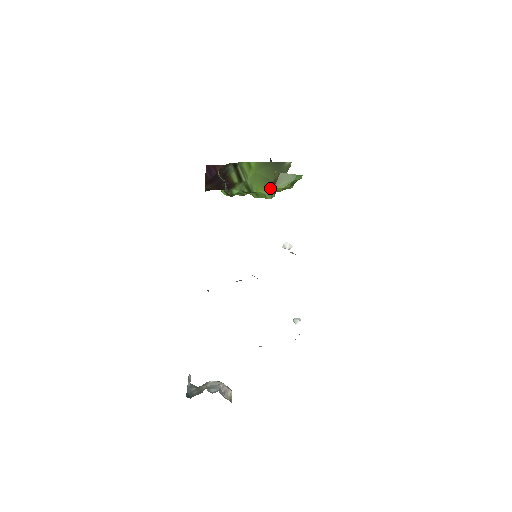
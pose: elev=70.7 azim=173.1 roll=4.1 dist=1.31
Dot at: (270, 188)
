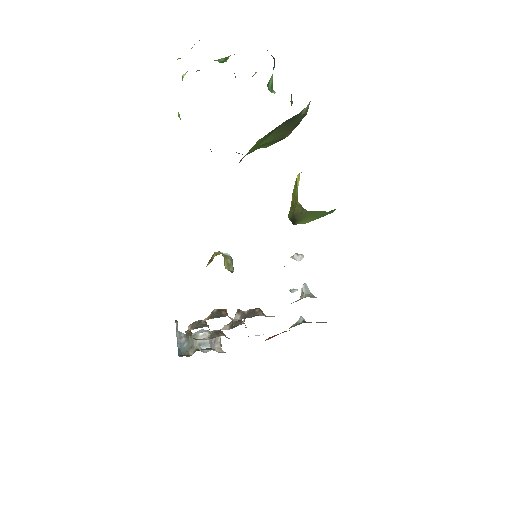
Dot at: (275, 142)
